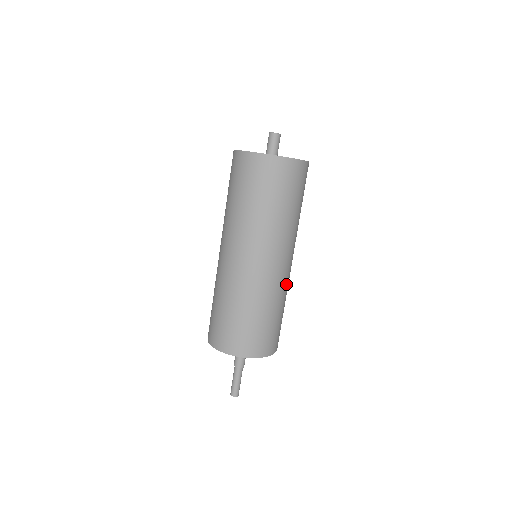
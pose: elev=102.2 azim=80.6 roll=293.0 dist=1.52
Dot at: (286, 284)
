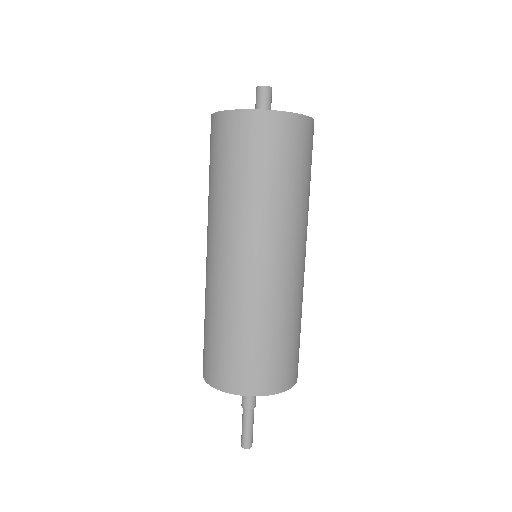
Dot at: (301, 289)
